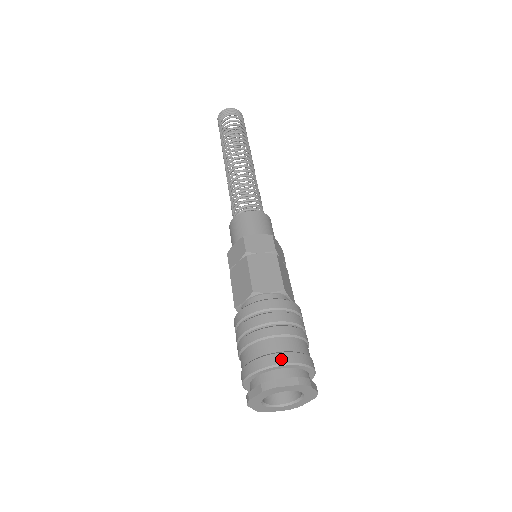
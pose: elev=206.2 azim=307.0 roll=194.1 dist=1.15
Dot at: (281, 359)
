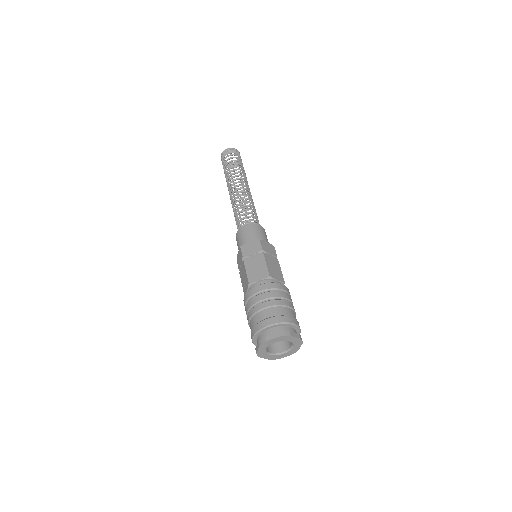
Dot at: (267, 323)
